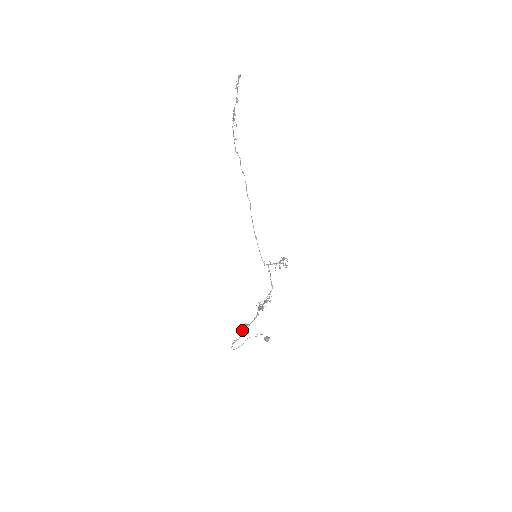
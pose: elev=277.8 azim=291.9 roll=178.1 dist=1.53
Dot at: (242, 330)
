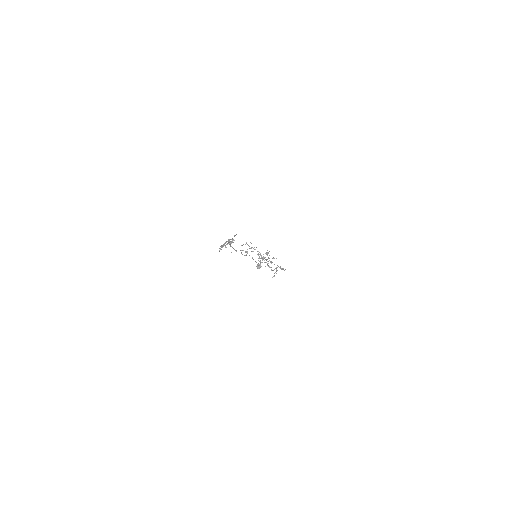
Dot at: (246, 252)
